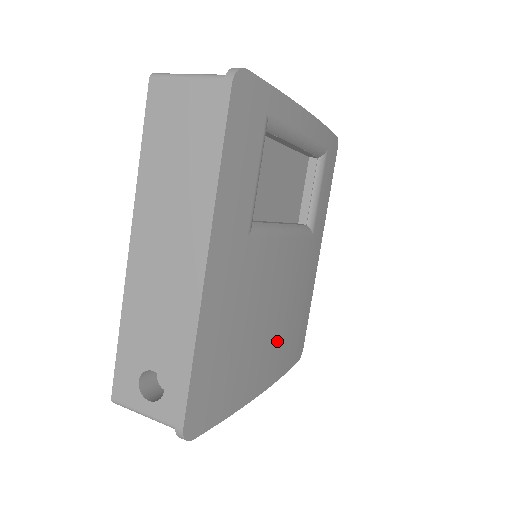
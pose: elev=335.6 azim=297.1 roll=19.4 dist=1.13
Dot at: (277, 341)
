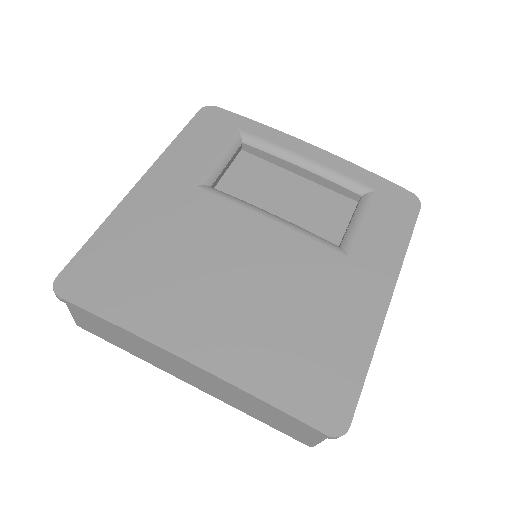
Dot at: (237, 320)
